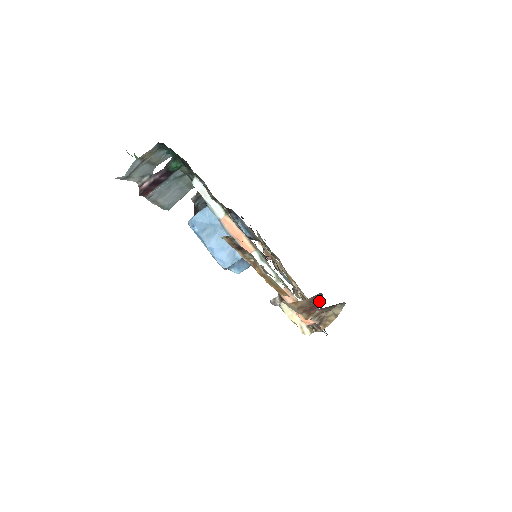
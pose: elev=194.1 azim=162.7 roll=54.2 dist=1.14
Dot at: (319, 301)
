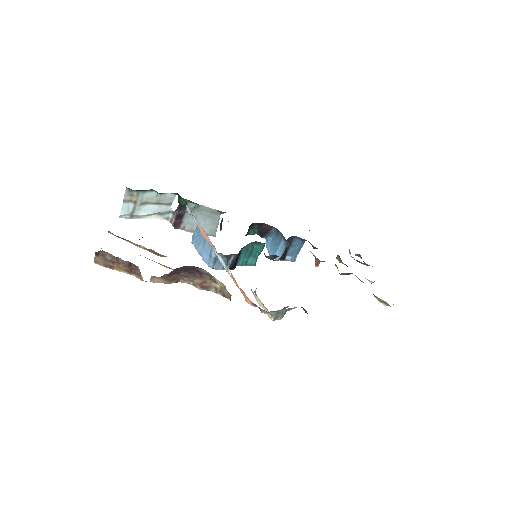
Dot at: (121, 260)
